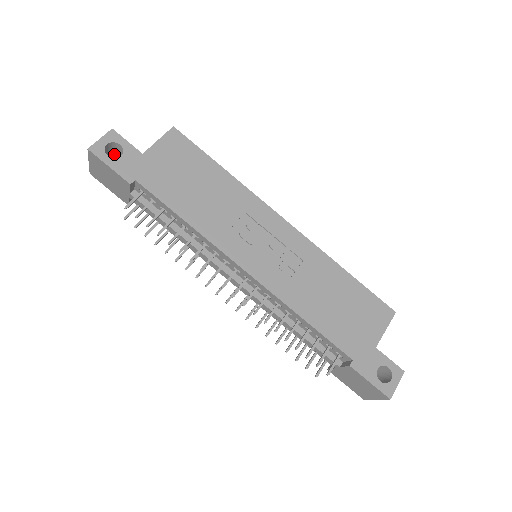
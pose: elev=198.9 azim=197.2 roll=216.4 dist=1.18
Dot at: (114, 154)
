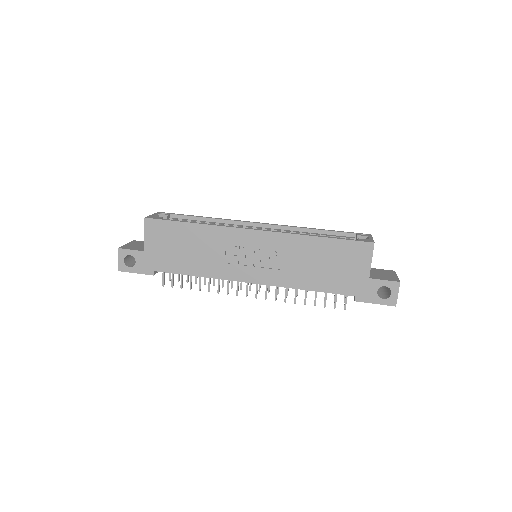
Dot at: occluded
